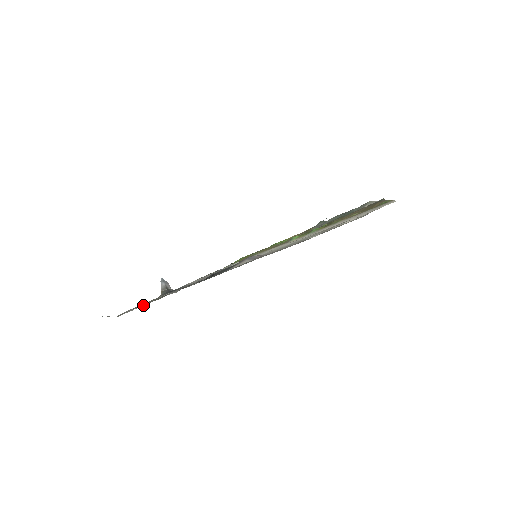
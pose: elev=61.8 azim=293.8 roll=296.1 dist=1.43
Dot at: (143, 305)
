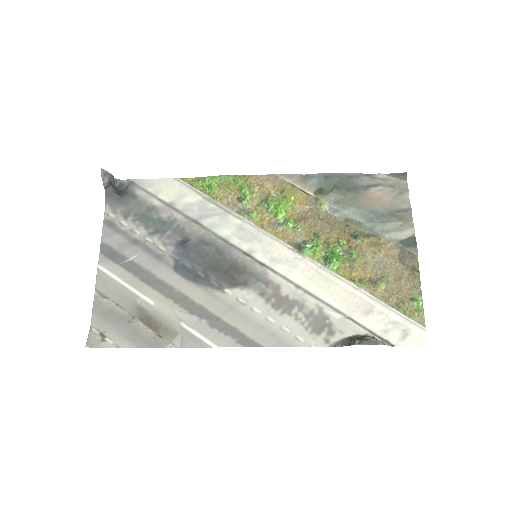
Dot at: (123, 311)
